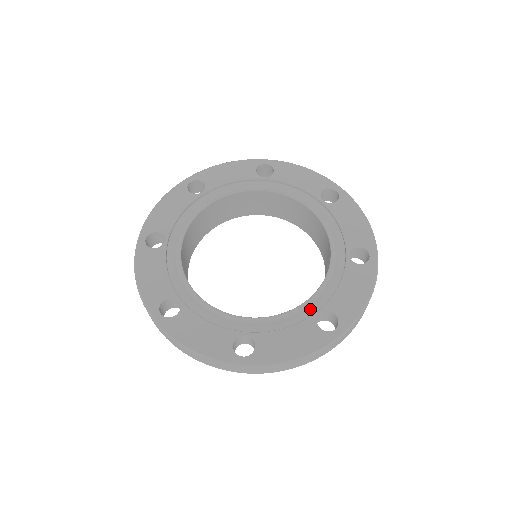
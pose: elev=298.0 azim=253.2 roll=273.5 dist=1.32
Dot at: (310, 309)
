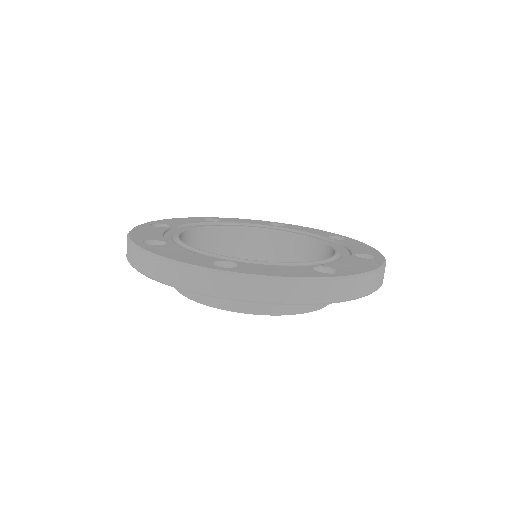
Dot at: occluded
